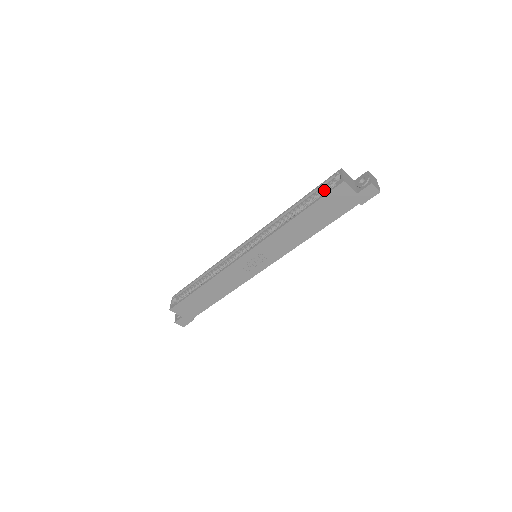
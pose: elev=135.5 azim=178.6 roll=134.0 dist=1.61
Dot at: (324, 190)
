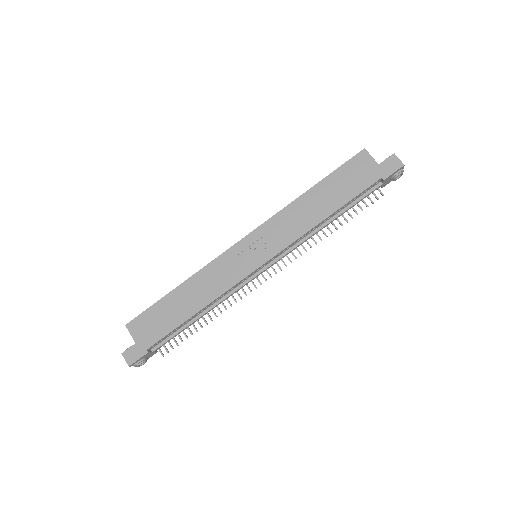
Dot at: occluded
